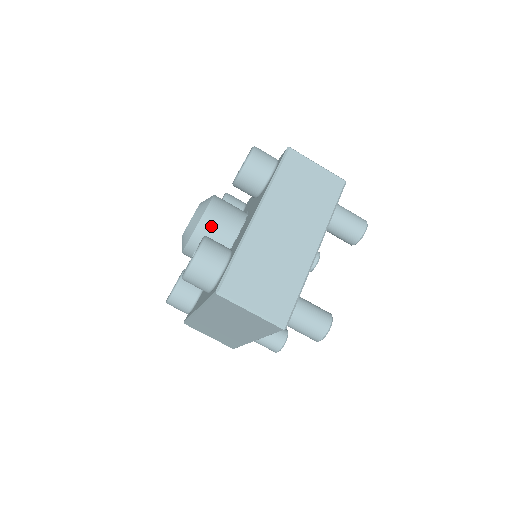
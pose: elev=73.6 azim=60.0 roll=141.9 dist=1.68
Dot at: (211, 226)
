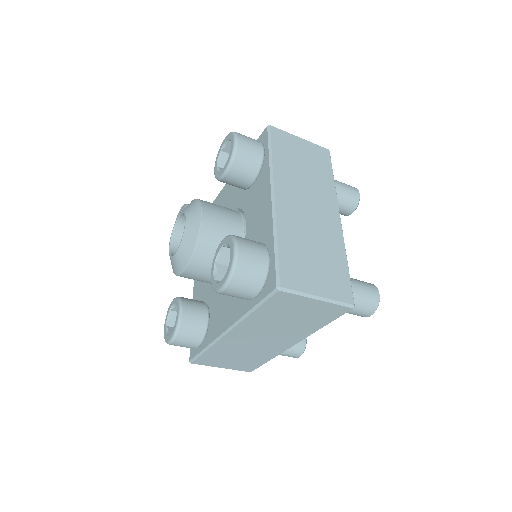
Dot at: (214, 230)
